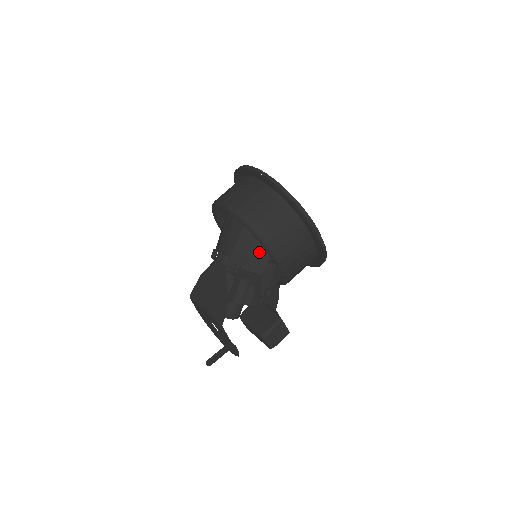
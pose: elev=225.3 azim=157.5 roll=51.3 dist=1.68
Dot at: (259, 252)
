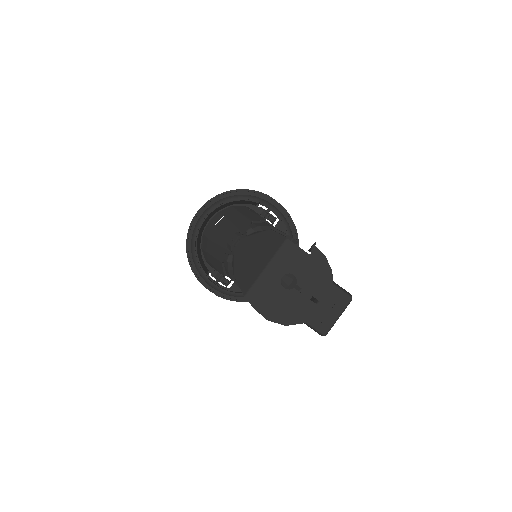
Dot at: (251, 216)
